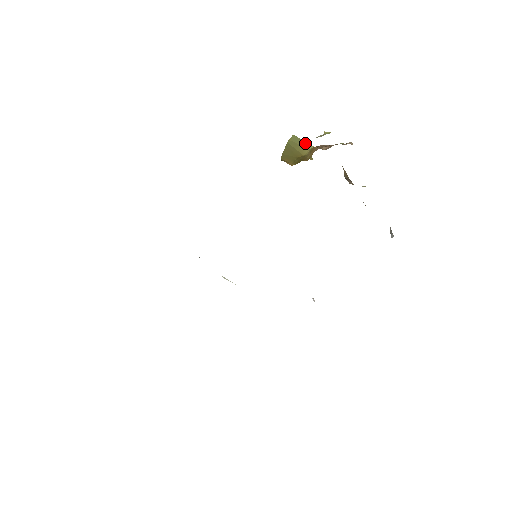
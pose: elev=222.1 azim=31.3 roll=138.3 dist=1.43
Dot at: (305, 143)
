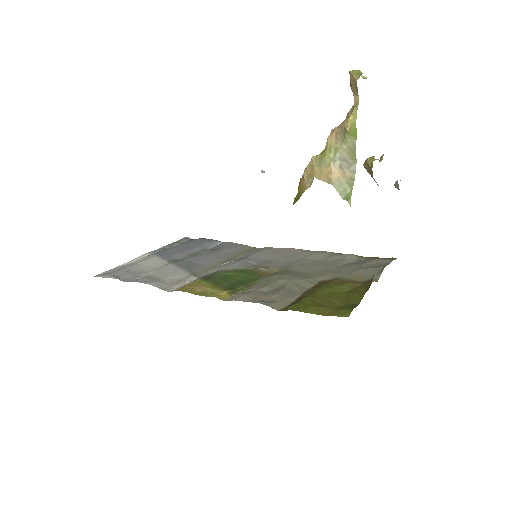
Dot at: occluded
